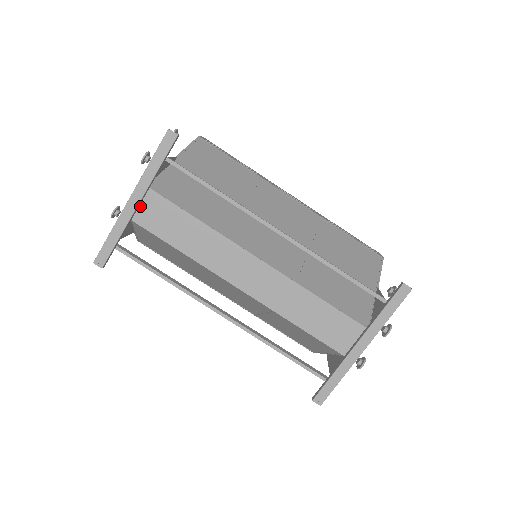
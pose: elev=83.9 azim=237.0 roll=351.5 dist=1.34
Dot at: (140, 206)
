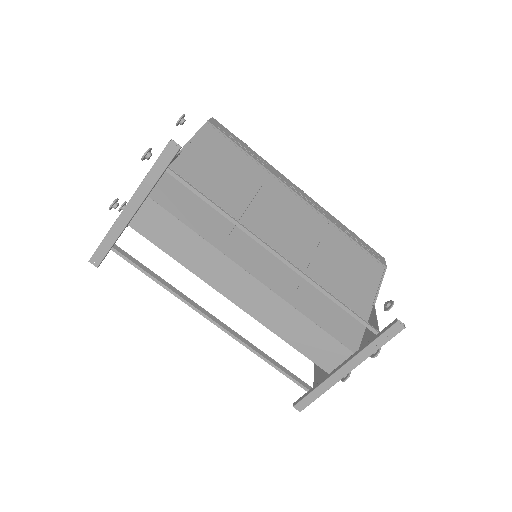
Dot at: (137, 213)
